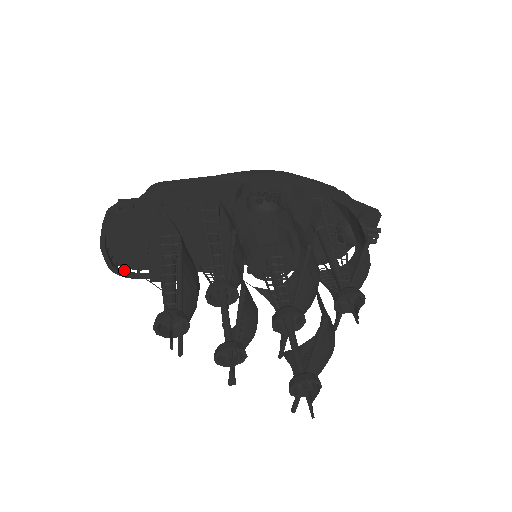
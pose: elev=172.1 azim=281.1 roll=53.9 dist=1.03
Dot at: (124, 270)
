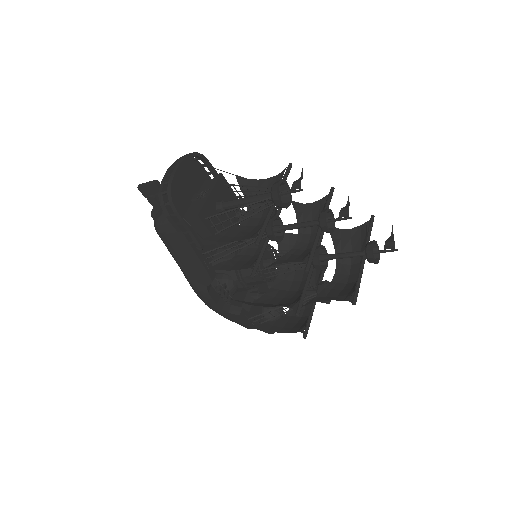
Dot at: (168, 202)
